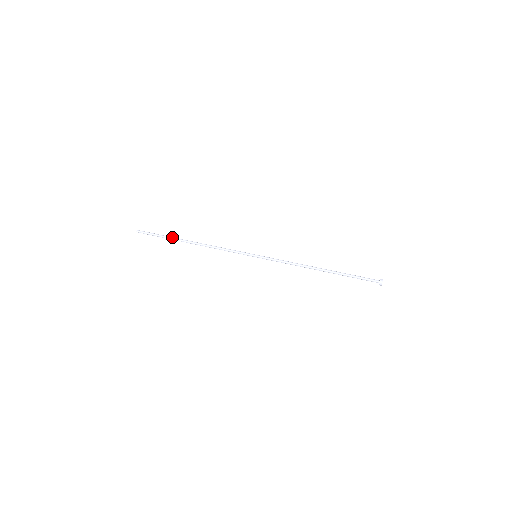
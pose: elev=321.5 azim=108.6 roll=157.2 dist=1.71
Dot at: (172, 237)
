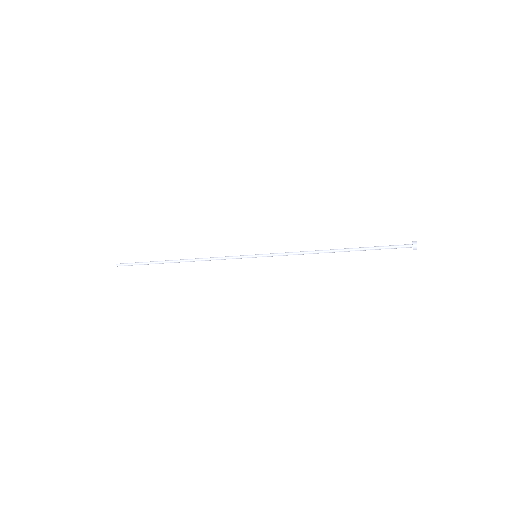
Dot at: (156, 261)
